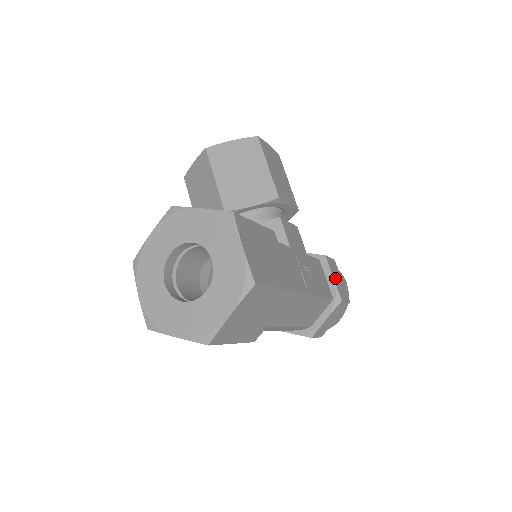
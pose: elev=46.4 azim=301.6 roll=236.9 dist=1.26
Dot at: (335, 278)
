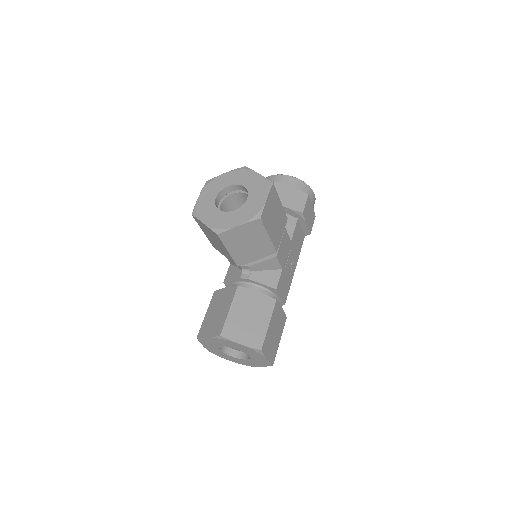
Dot at: (308, 220)
